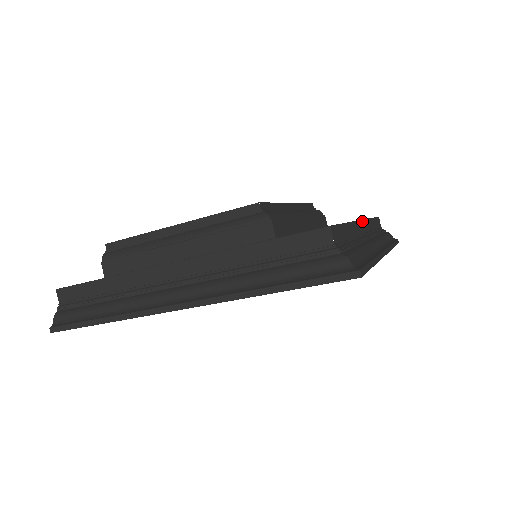
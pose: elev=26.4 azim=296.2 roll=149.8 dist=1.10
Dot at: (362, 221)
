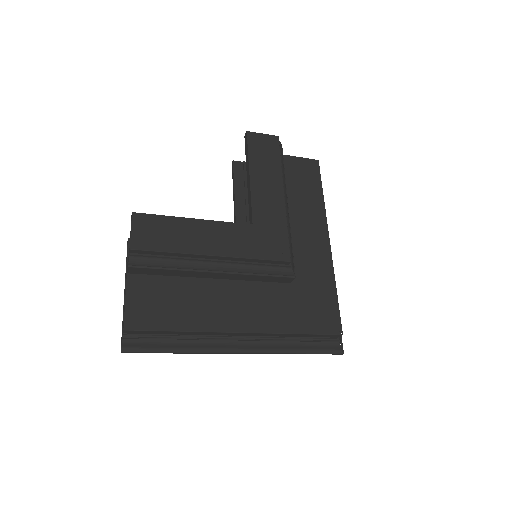
Dot at: (329, 238)
